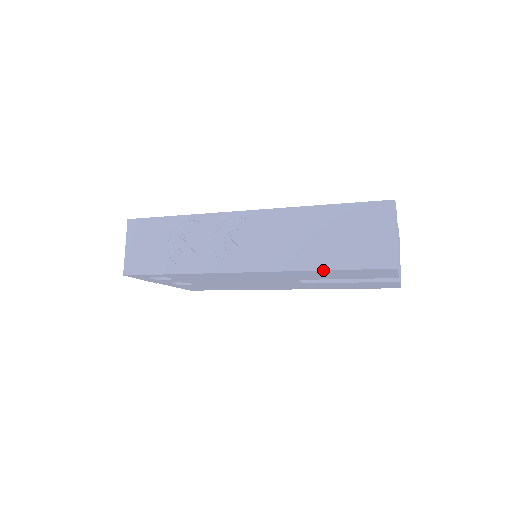
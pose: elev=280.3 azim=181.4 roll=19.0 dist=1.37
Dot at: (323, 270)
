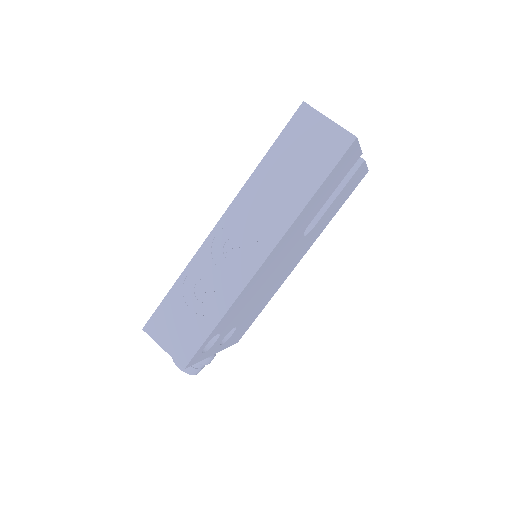
Dot at: (313, 196)
